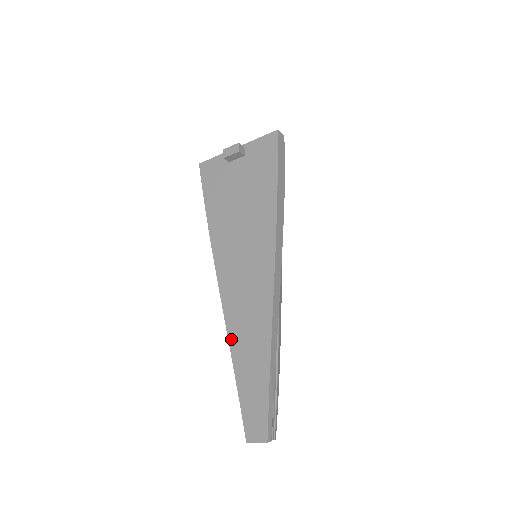
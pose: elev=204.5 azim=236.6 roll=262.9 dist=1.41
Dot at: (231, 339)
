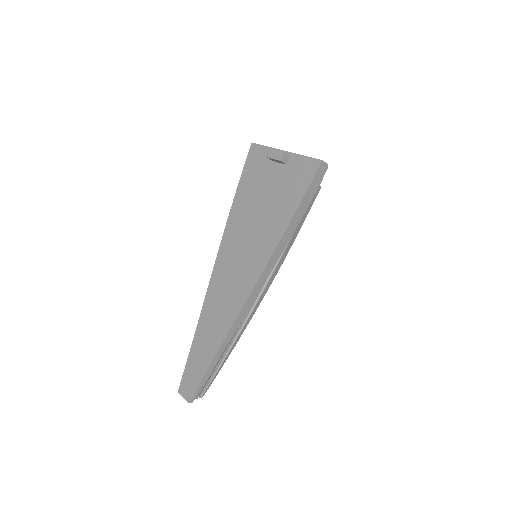
Dot at: (202, 314)
